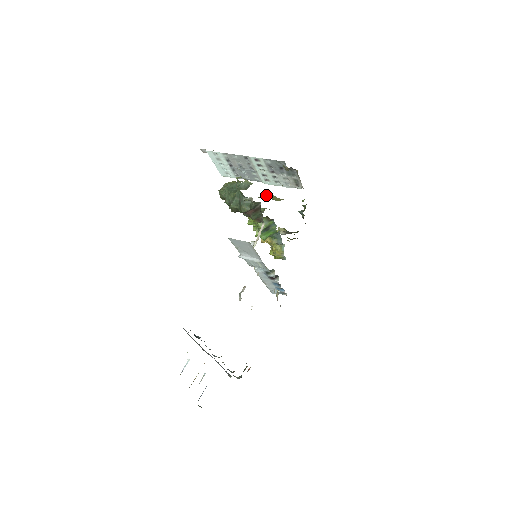
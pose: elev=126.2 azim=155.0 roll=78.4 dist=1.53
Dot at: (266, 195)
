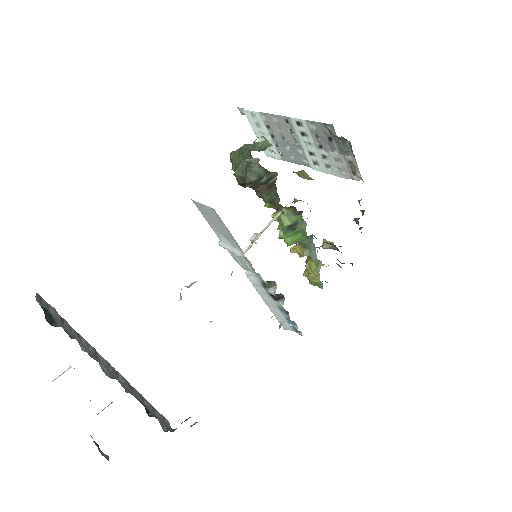
Dot at: occluded
